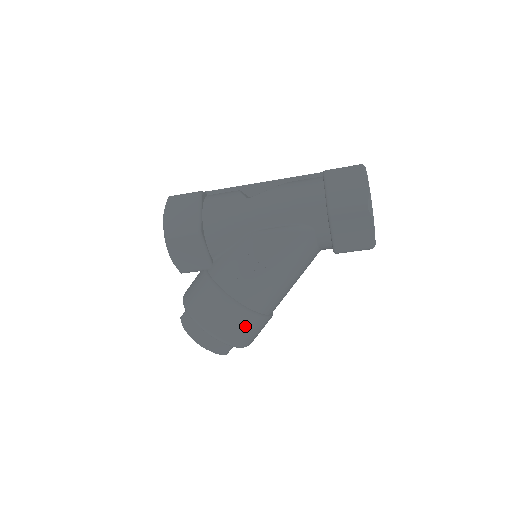
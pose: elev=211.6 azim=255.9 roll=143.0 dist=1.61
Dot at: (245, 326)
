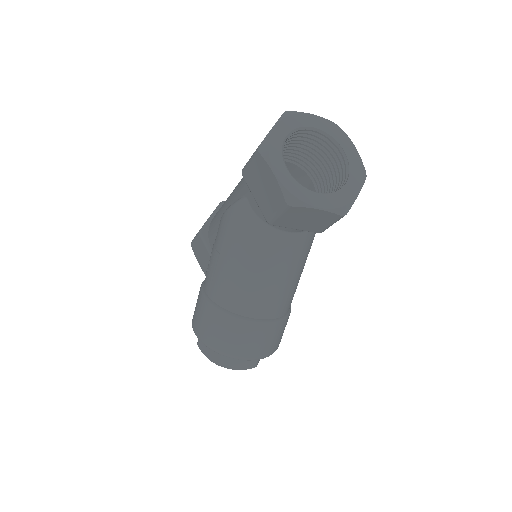
Dot at: (214, 324)
